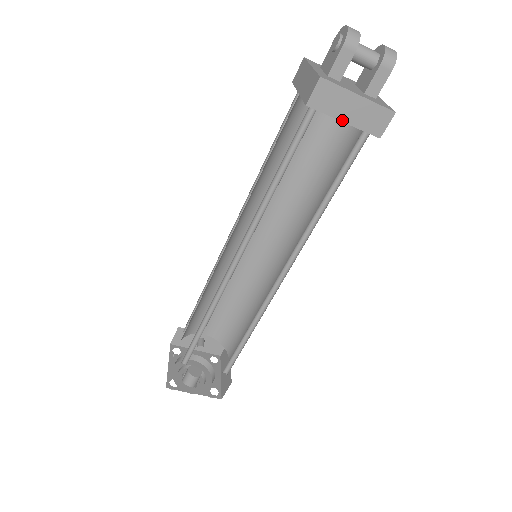
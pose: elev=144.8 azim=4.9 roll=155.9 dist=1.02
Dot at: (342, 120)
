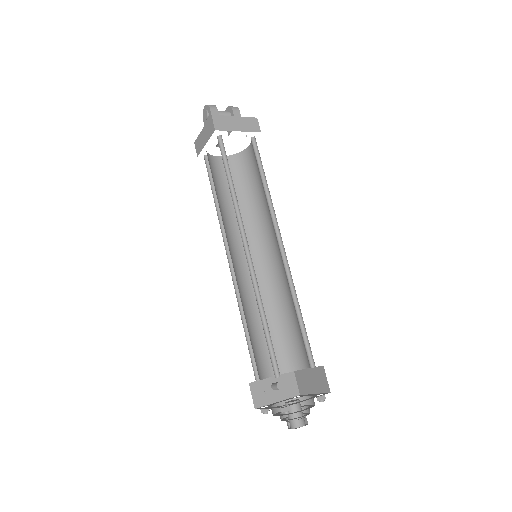
Dot at: occluded
